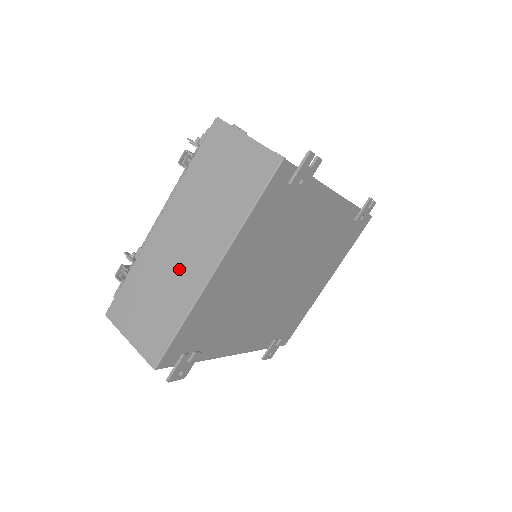
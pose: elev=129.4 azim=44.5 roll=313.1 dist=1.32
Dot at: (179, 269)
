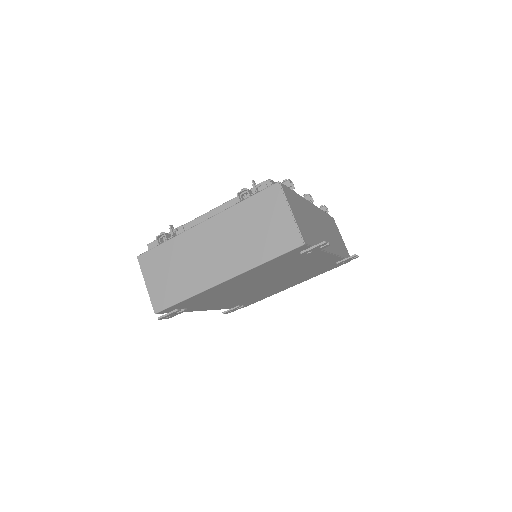
Dot at: (202, 264)
